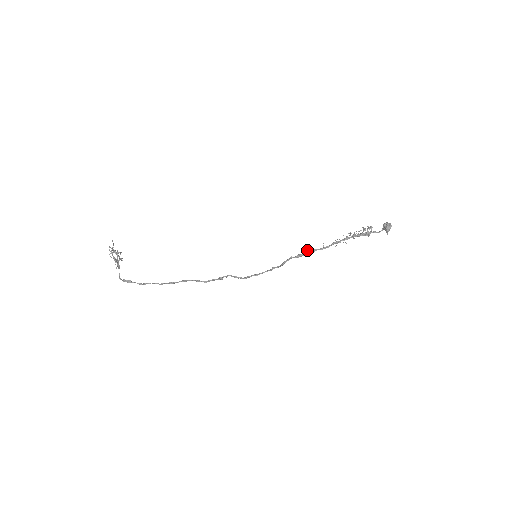
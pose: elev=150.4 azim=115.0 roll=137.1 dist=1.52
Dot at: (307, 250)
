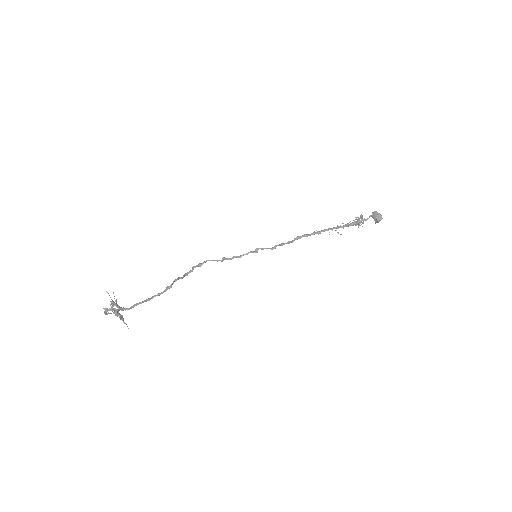
Dot at: (299, 237)
